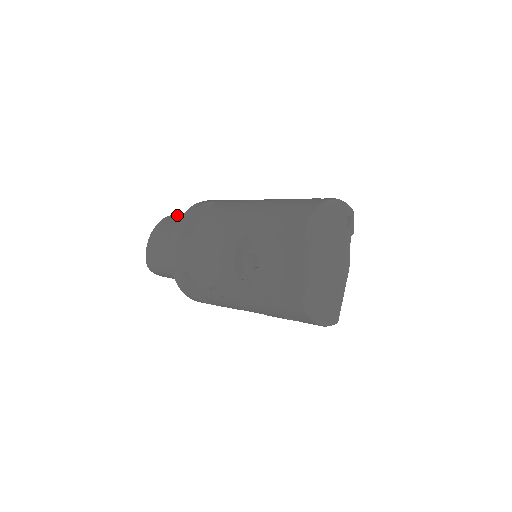
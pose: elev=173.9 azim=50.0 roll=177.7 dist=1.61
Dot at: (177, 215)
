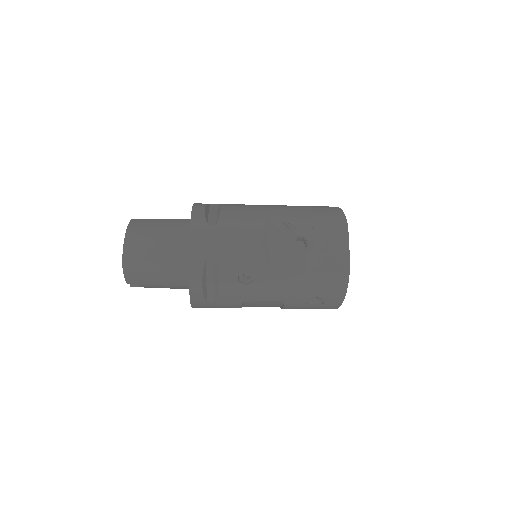
Dot at: occluded
